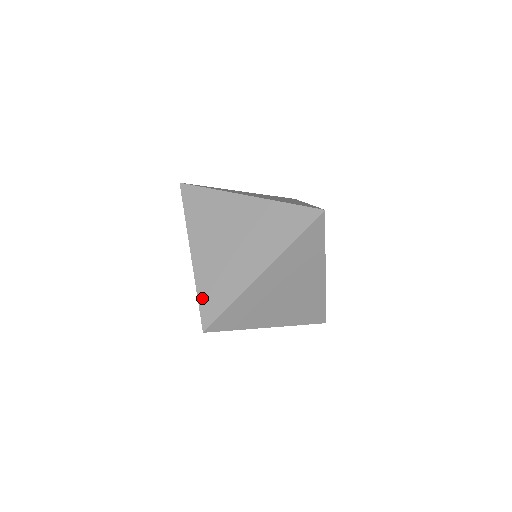
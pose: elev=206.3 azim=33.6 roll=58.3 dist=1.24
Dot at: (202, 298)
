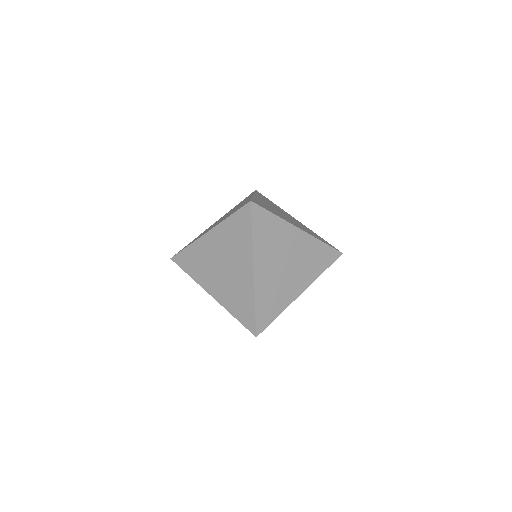
Dot at: (259, 310)
